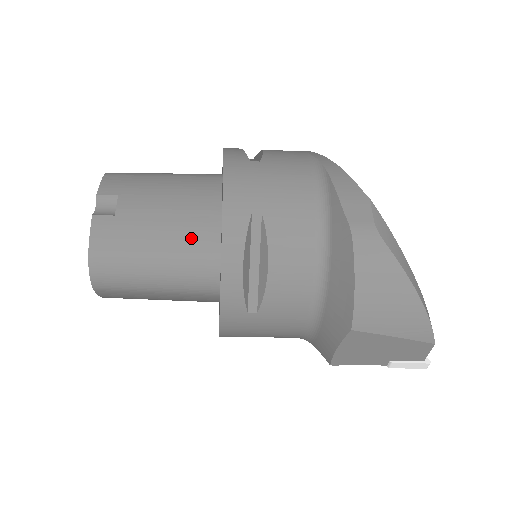
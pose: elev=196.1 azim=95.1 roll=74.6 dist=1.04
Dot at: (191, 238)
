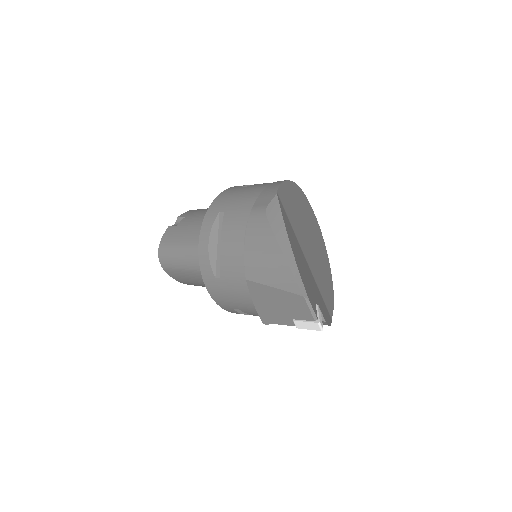
Dot at: occluded
